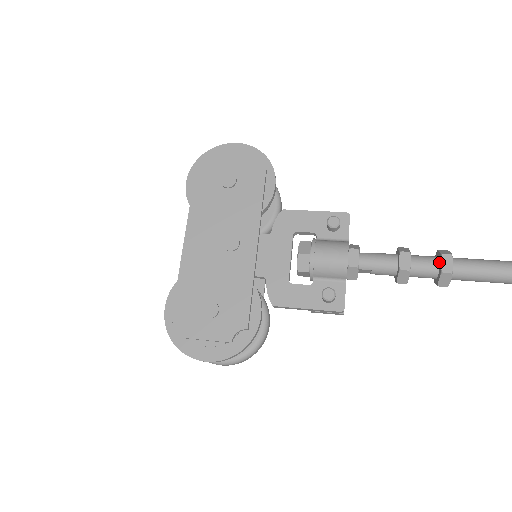
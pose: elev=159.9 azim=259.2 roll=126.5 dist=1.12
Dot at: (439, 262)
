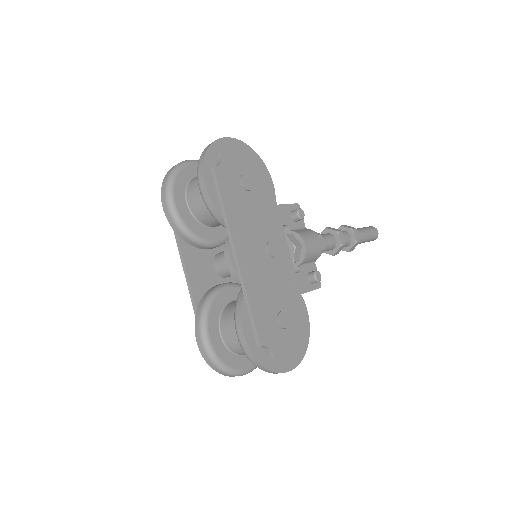
Dot at: (350, 235)
